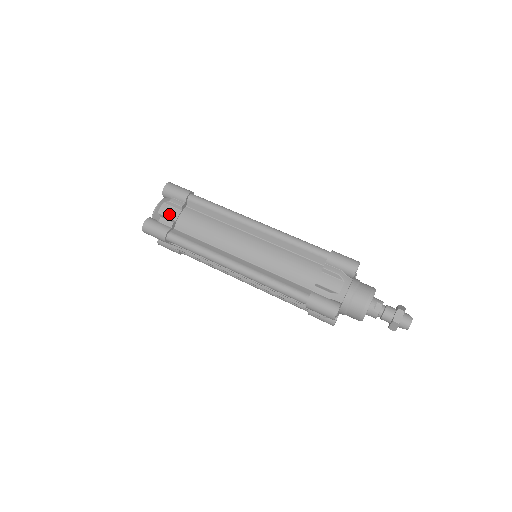
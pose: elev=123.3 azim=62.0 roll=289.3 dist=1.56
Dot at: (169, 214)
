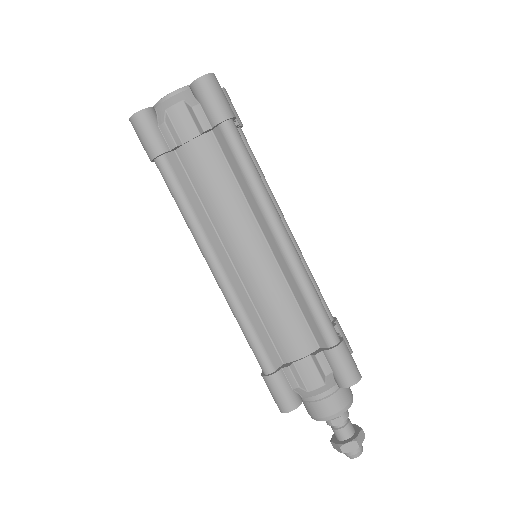
Dot at: (180, 126)
